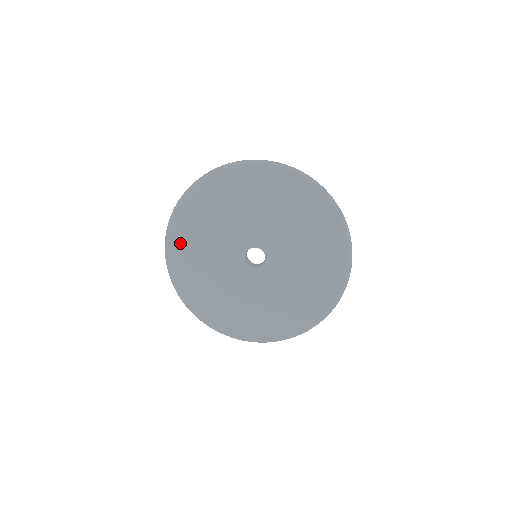
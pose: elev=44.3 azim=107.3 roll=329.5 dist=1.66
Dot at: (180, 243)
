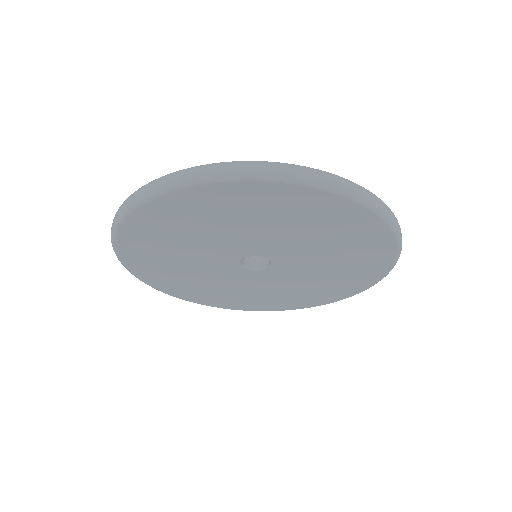
Dot at: (144, 229)
